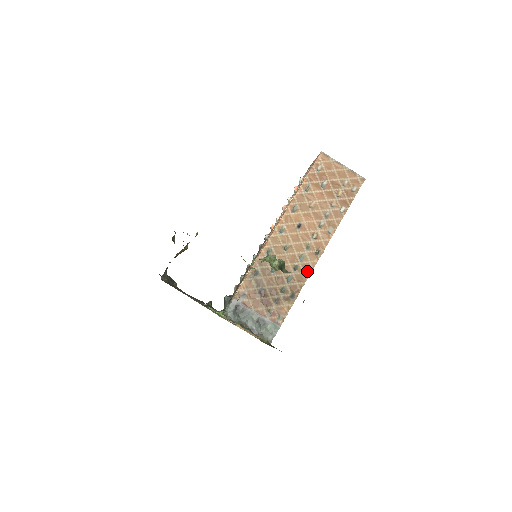
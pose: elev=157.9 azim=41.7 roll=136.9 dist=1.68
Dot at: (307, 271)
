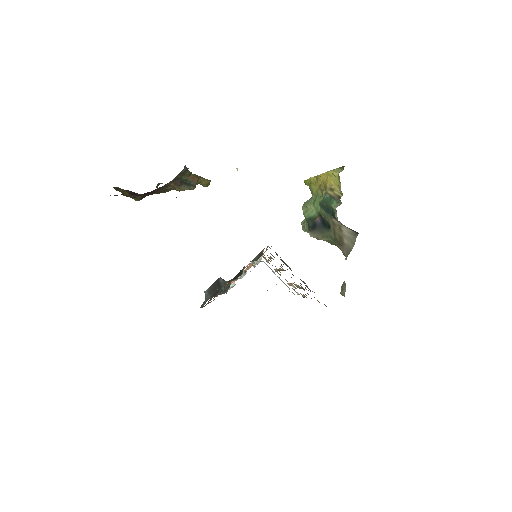
Dot at: occluded
